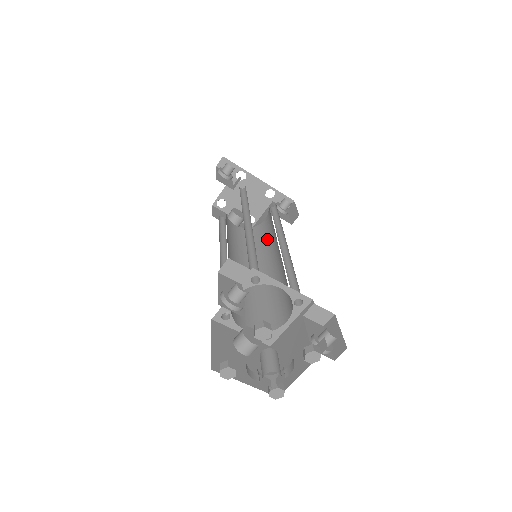
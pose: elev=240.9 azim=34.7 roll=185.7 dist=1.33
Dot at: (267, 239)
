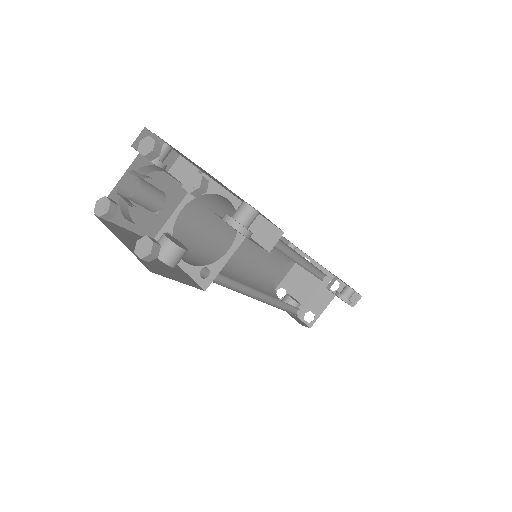
Dot at: occluded
